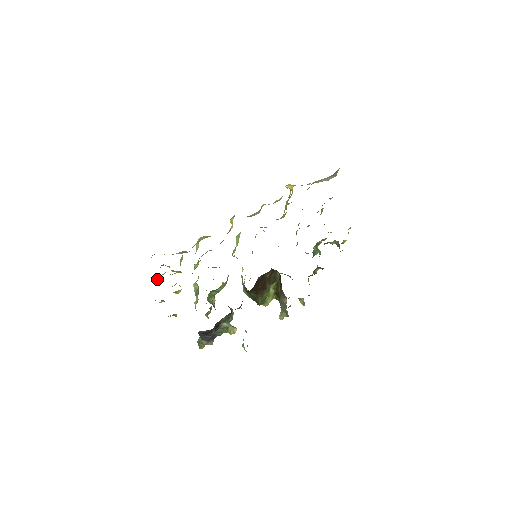
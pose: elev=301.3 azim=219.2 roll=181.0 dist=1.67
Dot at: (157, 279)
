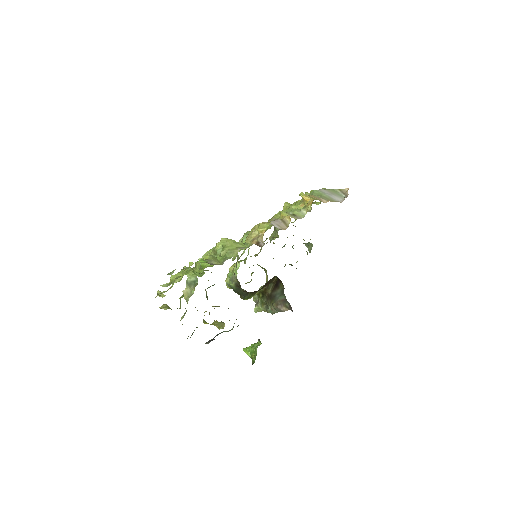
Dot at: (176, 279)
